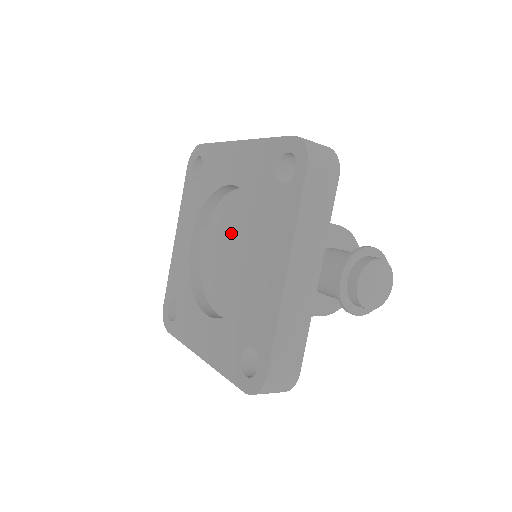
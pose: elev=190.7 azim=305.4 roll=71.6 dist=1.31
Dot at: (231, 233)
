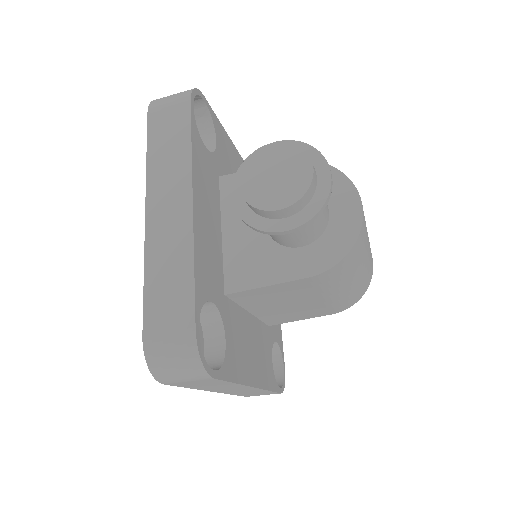
Dot at: occluded
